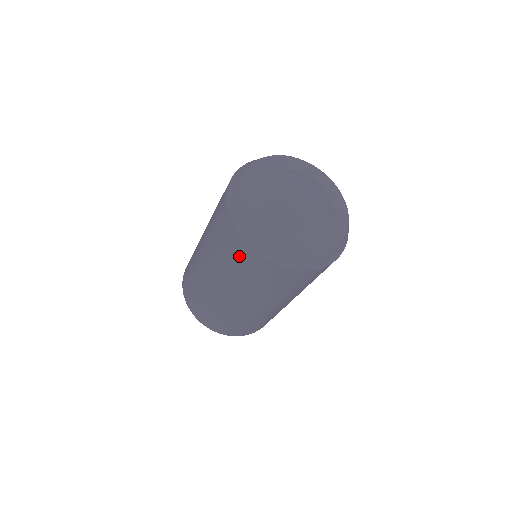
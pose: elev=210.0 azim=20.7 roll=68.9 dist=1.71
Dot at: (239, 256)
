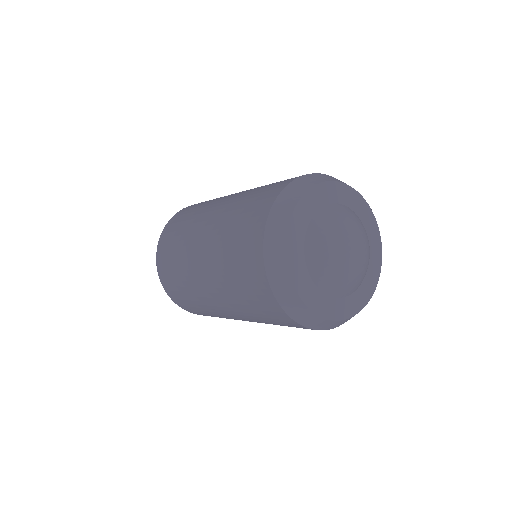
Dot at: occluded
